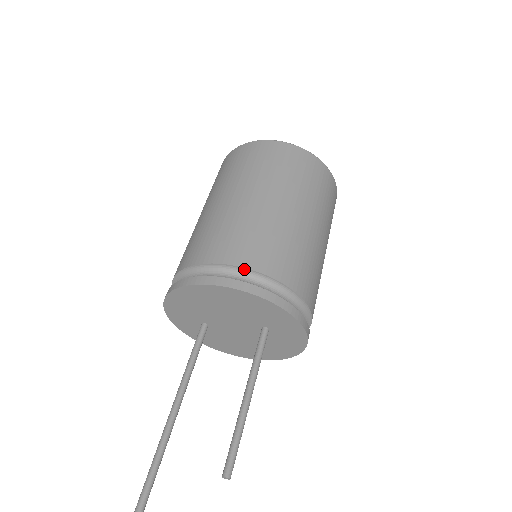
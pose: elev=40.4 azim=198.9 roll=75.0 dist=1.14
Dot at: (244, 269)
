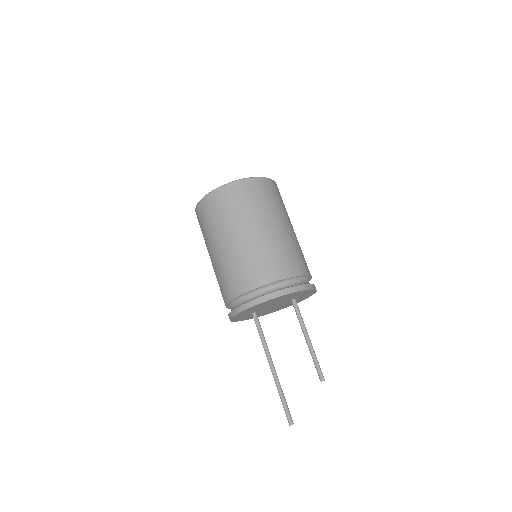
Dot at: (287, 279)
